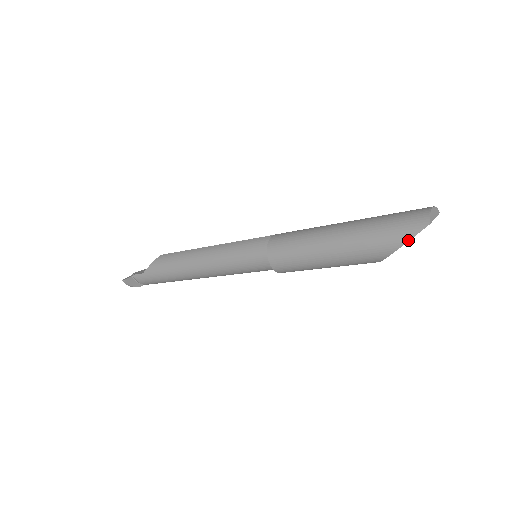
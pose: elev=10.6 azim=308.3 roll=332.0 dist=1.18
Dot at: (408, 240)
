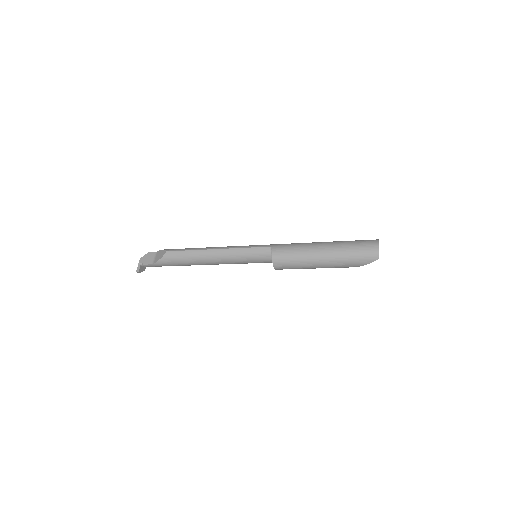
Dot at: occluded
